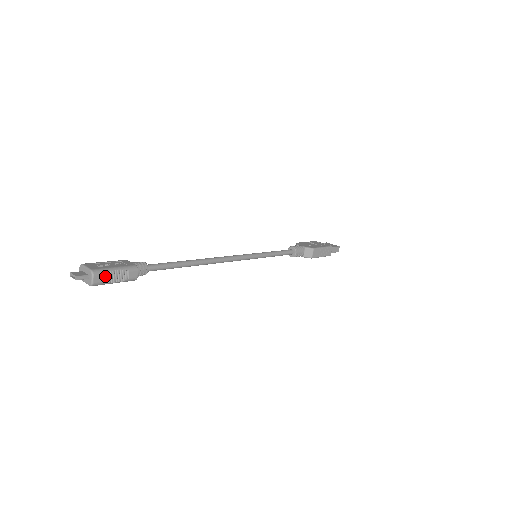
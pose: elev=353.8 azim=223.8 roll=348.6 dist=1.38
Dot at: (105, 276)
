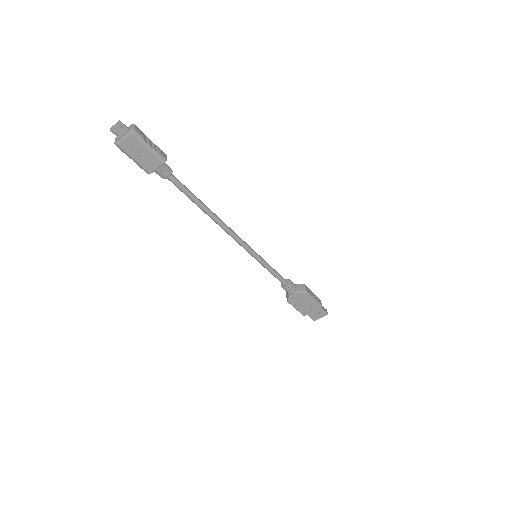
Dot at: (143, 134)
